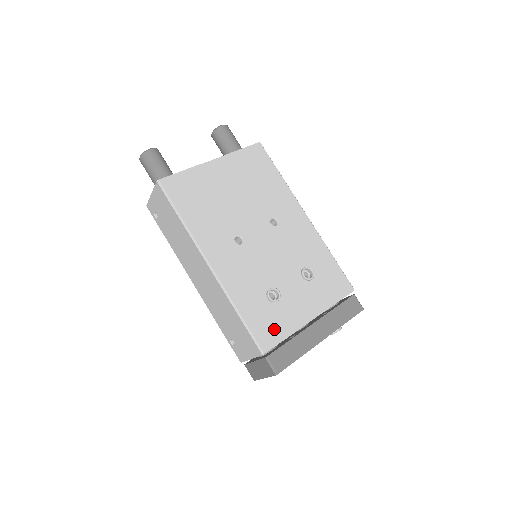
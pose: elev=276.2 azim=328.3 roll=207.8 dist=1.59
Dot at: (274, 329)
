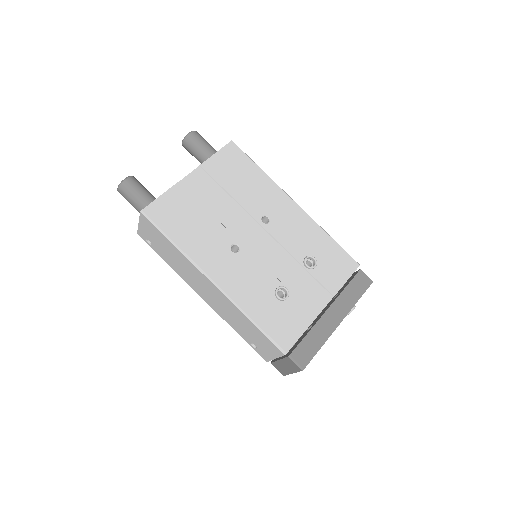
Dot at: (290, 327)
